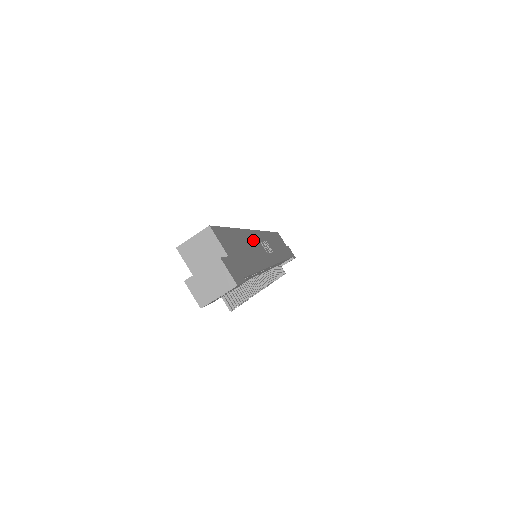
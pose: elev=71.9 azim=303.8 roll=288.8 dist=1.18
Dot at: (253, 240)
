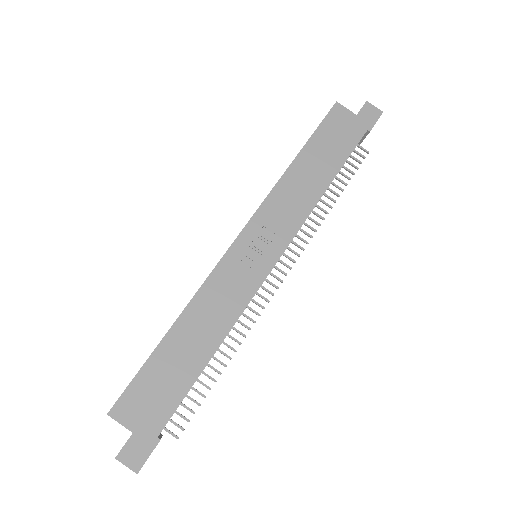
Dot at: (214, 293)
